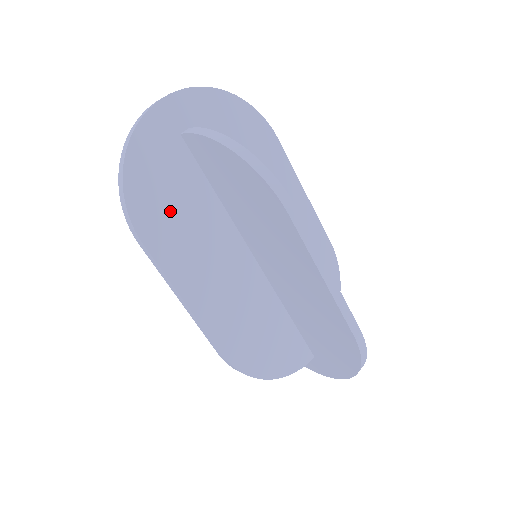
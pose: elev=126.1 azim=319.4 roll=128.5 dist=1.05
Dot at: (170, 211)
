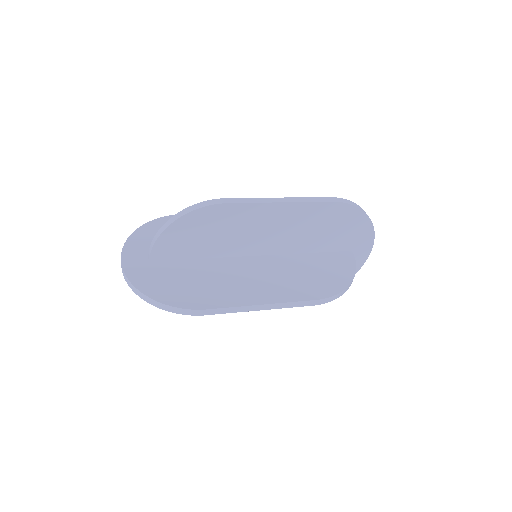
Dot at: (194, 287)
